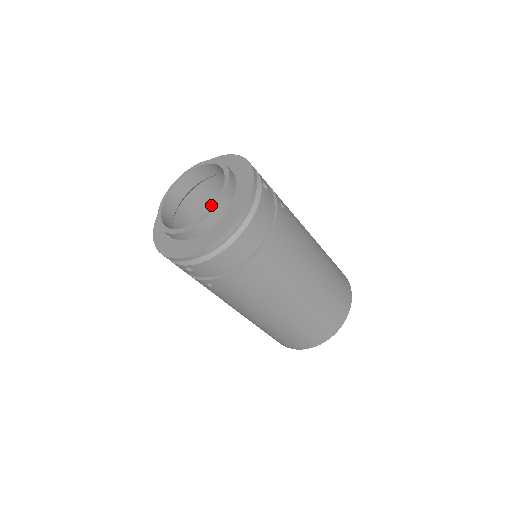
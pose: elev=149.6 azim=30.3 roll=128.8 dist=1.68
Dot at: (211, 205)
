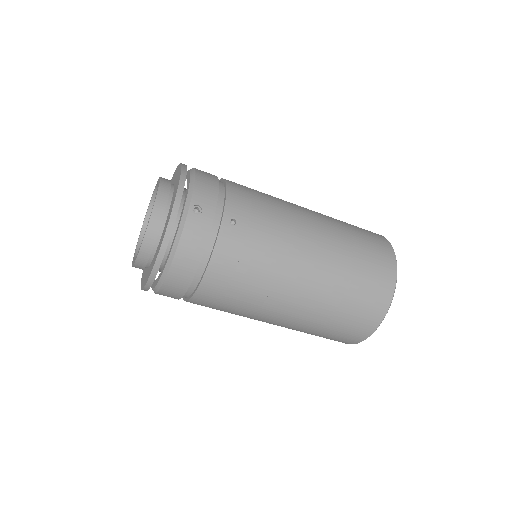
Dot at: occluded
